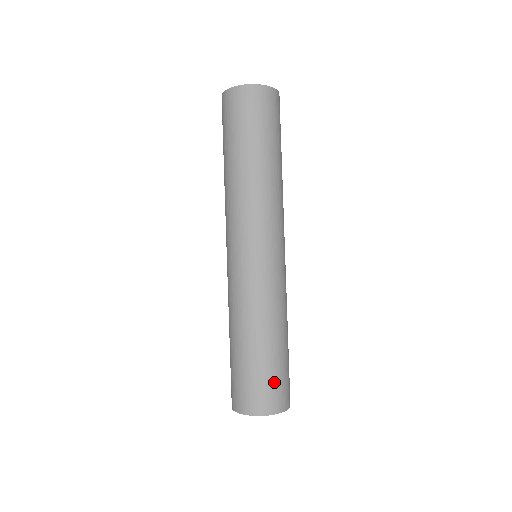
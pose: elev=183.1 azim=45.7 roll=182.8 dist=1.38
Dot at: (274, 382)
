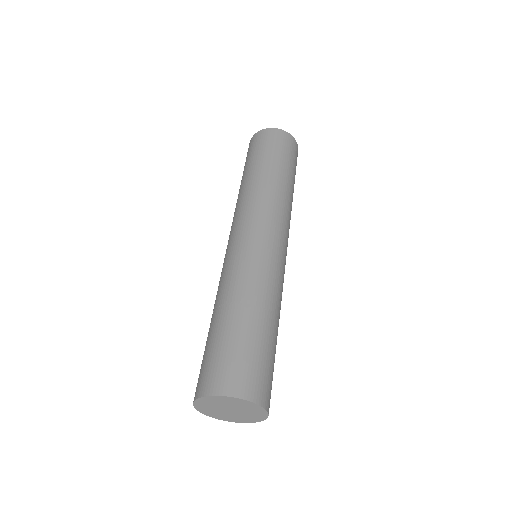
Dot at: (269, 370)
